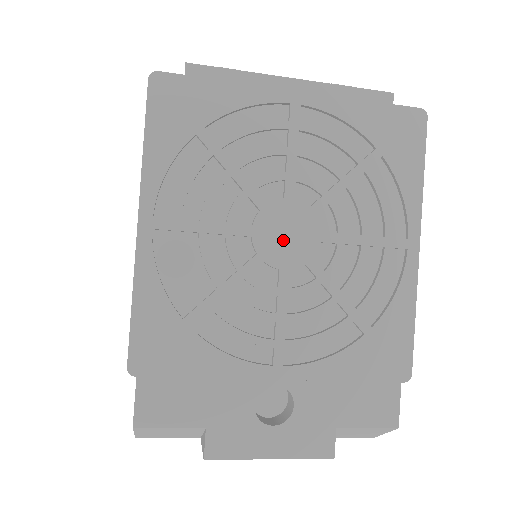
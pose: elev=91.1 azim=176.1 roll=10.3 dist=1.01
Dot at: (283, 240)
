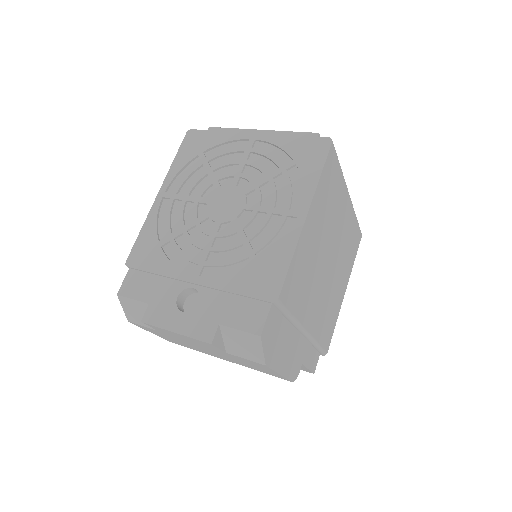
Dot at: (223, 206)
